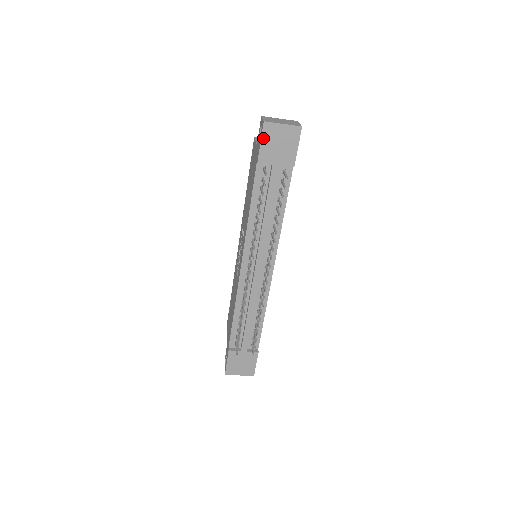
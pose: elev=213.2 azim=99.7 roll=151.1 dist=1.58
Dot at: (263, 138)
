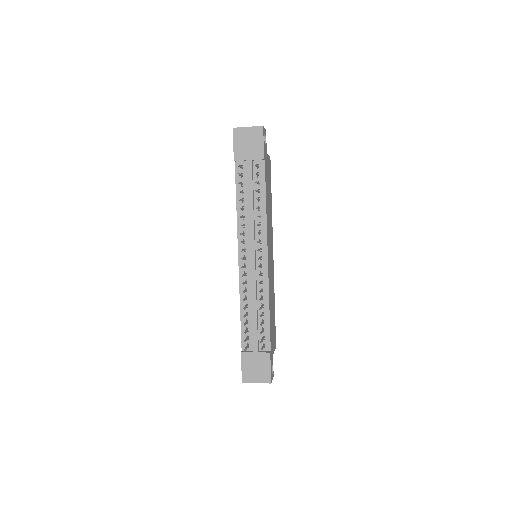
Dot at: (235, 141)
